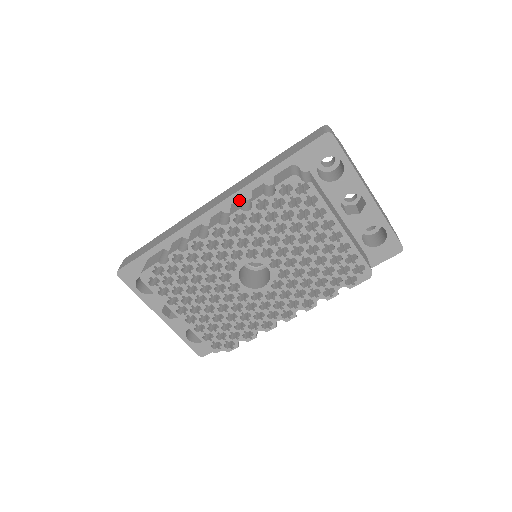
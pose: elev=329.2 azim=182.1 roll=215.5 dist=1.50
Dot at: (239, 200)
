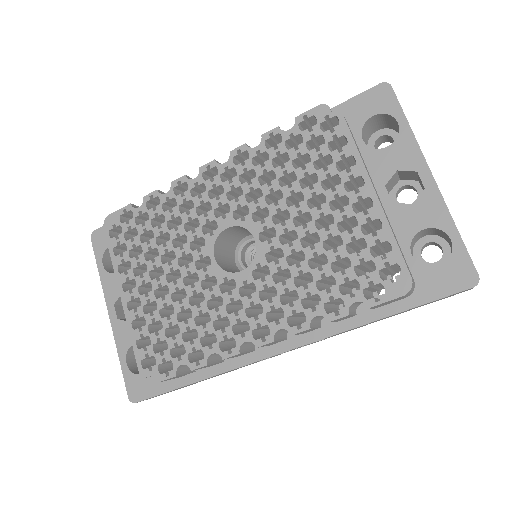
Dot at: occluded
